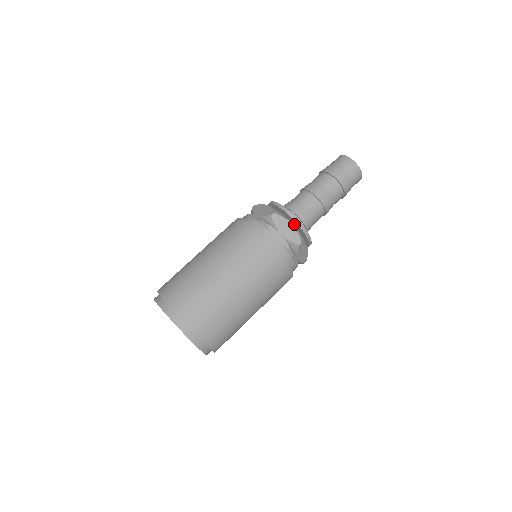
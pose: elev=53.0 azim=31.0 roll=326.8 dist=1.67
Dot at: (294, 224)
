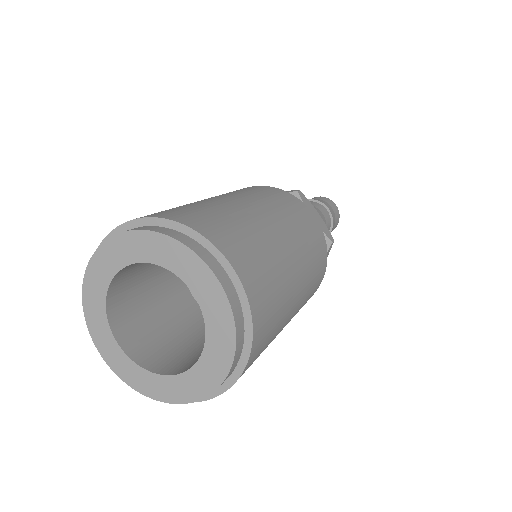
Dot at: occluded
